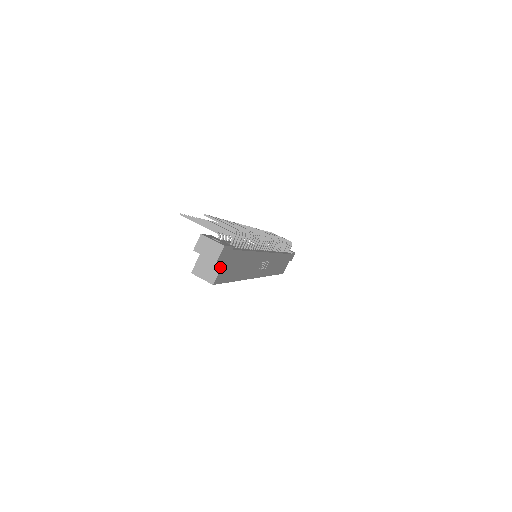
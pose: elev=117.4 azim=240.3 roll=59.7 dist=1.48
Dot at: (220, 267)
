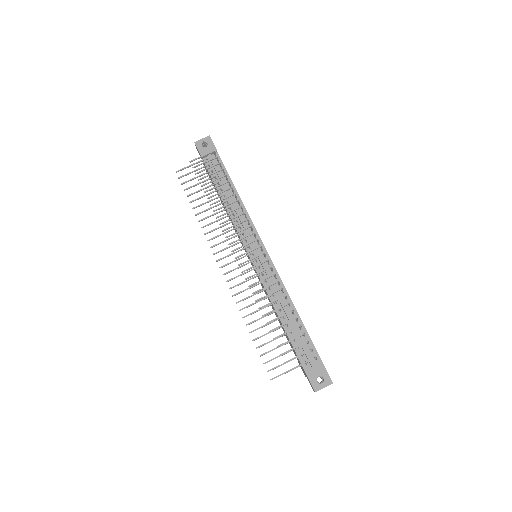
Dot at: occluded
